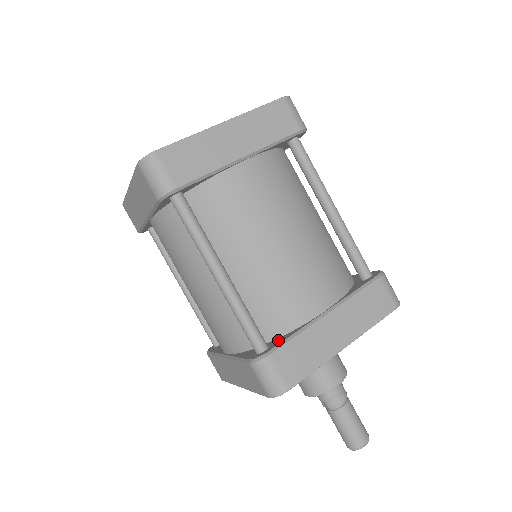
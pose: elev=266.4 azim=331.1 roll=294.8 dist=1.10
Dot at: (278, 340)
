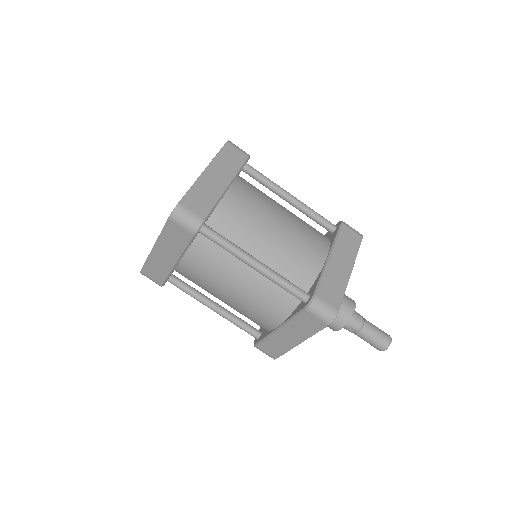
Dot at: (312, 288)
